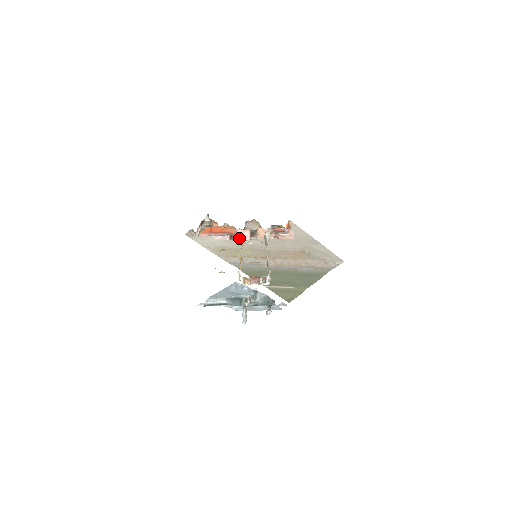
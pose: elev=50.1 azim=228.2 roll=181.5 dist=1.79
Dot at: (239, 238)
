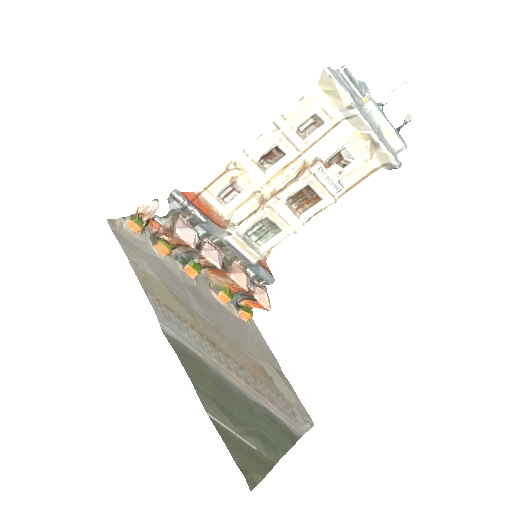
Dot at: (233, 225)
